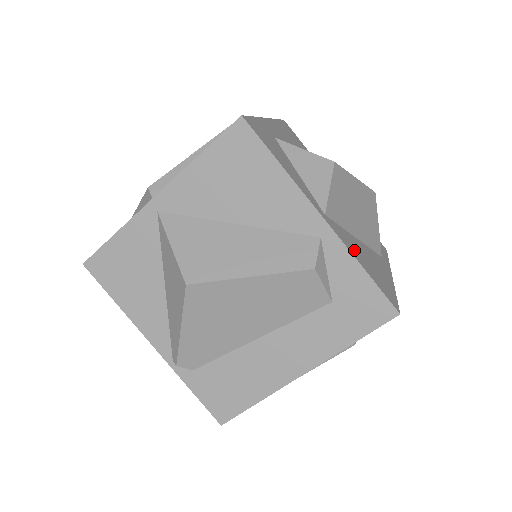
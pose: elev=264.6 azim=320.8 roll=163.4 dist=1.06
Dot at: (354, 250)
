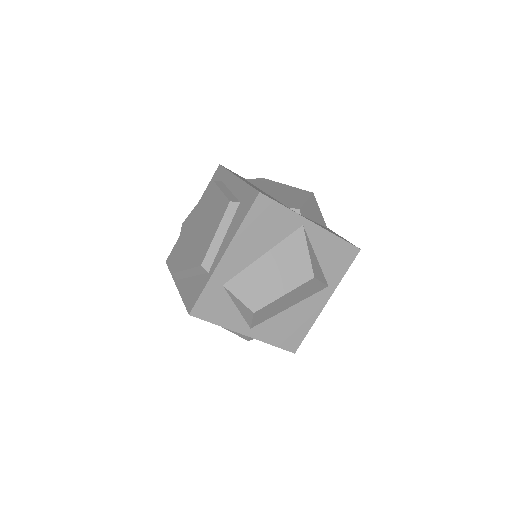
Dot at: (271, 334)
